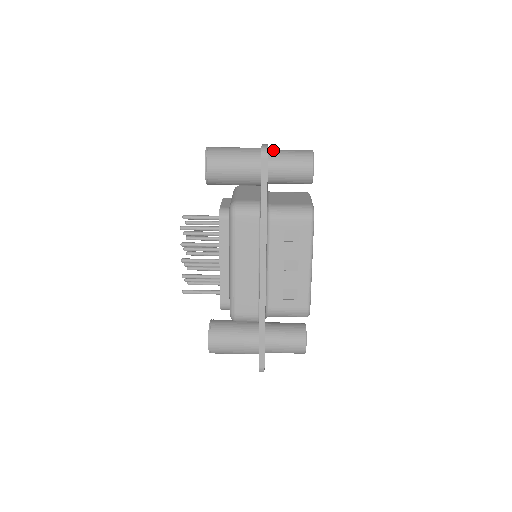
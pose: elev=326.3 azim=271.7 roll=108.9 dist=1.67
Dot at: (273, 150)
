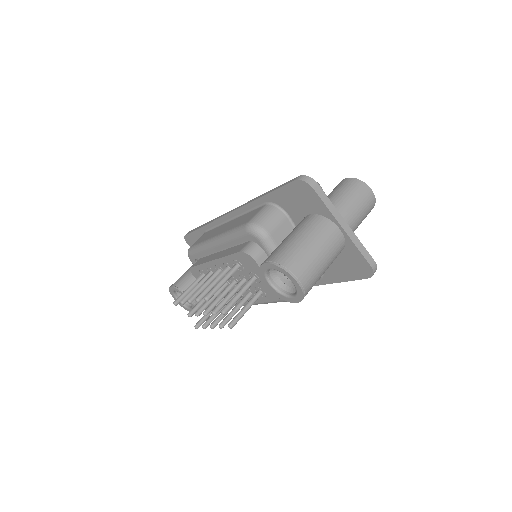
Dot at: (349, 225)
